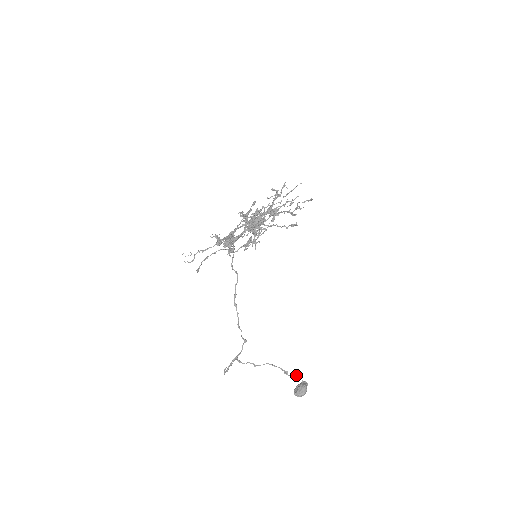
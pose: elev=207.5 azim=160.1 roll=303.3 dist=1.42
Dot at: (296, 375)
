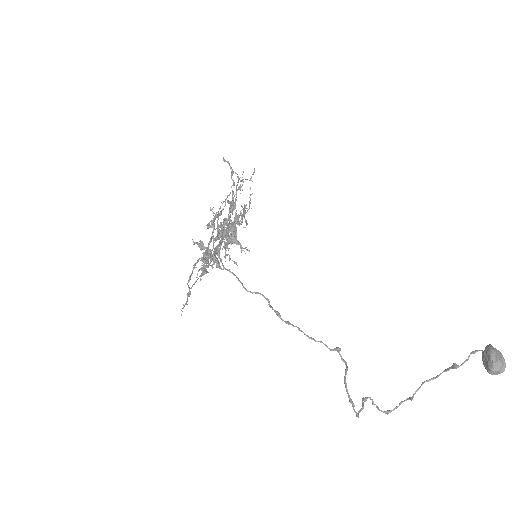
Dot at: occluded
